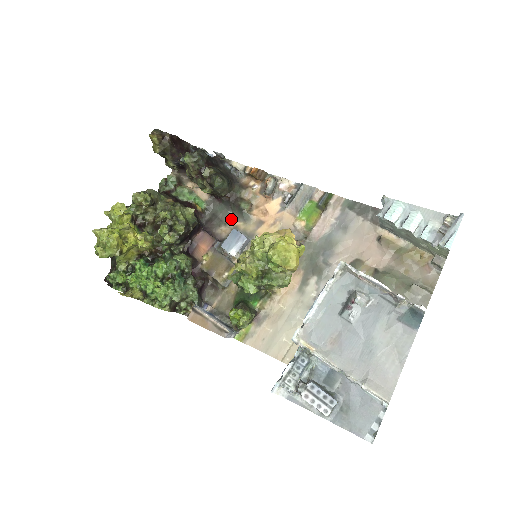
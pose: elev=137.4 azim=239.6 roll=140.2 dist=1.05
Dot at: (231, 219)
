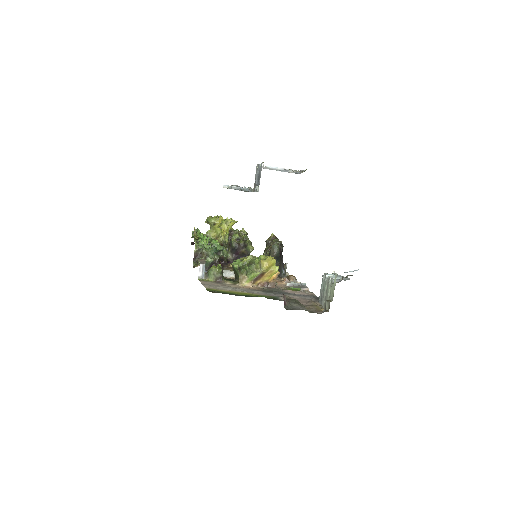
Dot at: occluded
